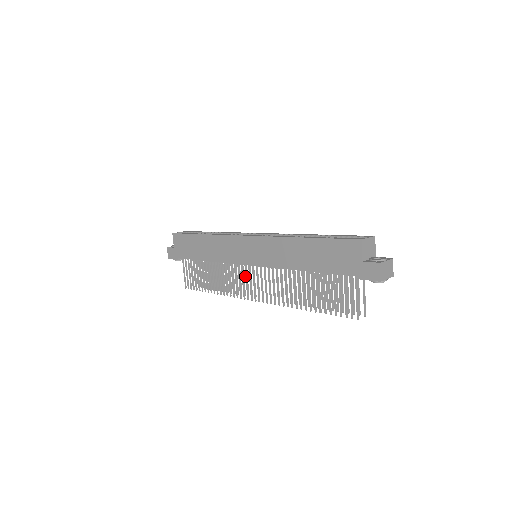
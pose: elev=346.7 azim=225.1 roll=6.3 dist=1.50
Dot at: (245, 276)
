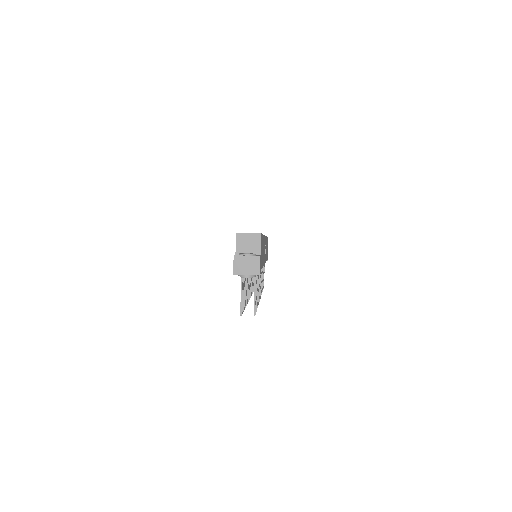
Dot at: occluded
